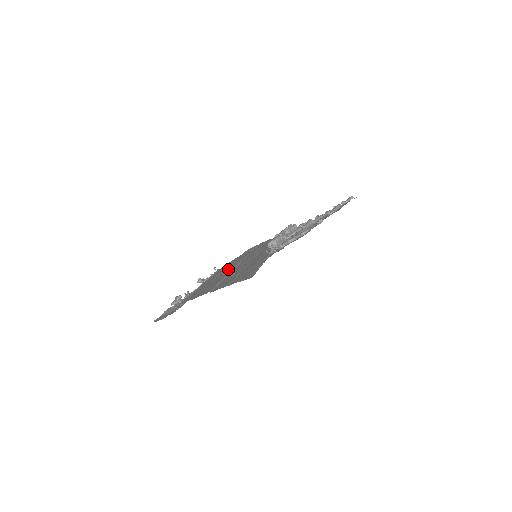
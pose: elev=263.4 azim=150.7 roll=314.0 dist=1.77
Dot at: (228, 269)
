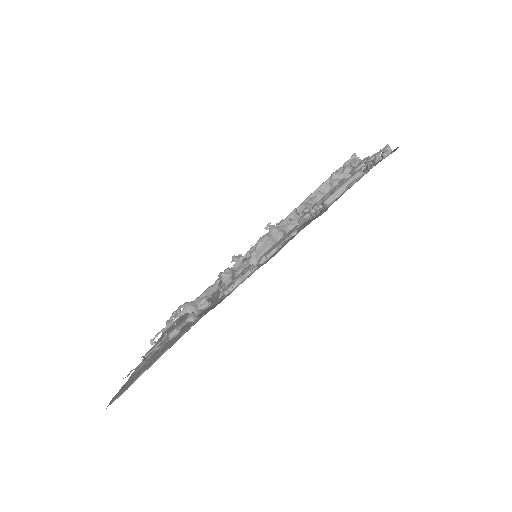
Dot at: occluded
